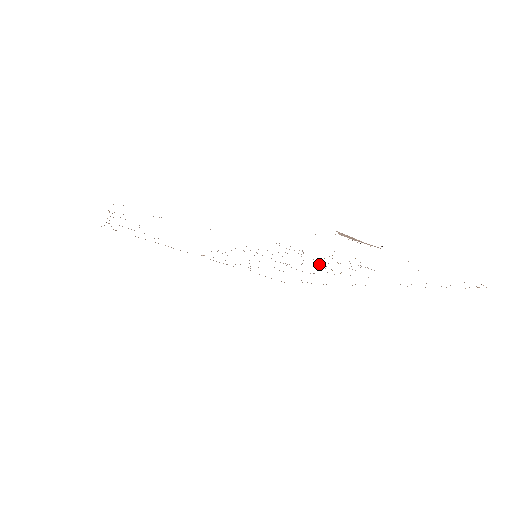
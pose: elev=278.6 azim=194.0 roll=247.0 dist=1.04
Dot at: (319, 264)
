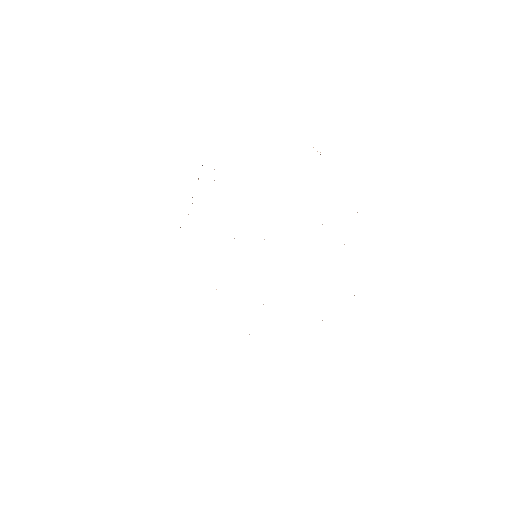
Dot at: occluded
